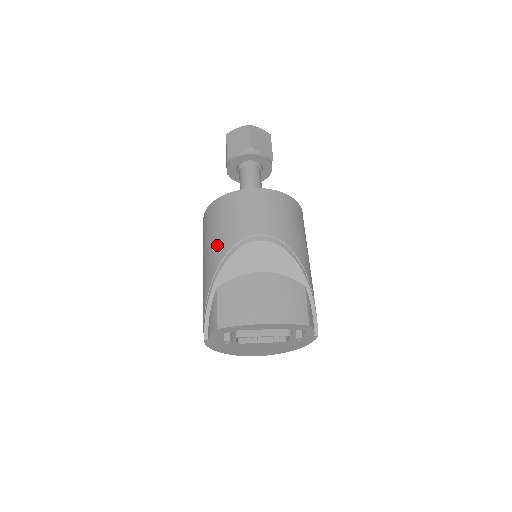
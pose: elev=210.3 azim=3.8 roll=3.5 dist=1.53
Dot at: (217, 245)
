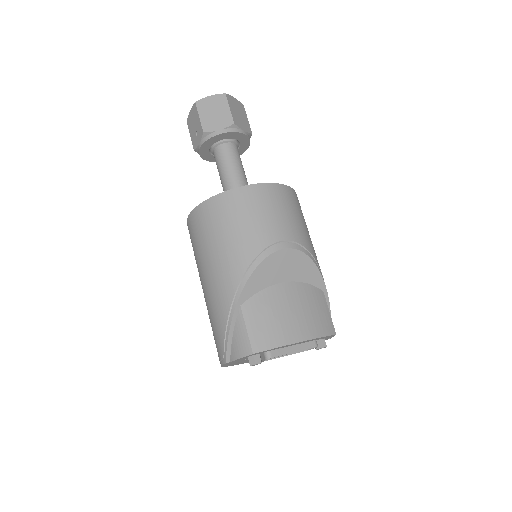
Dot at: (233, 254)
